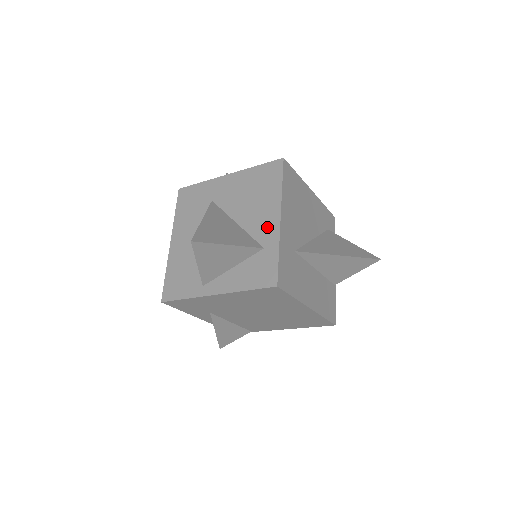
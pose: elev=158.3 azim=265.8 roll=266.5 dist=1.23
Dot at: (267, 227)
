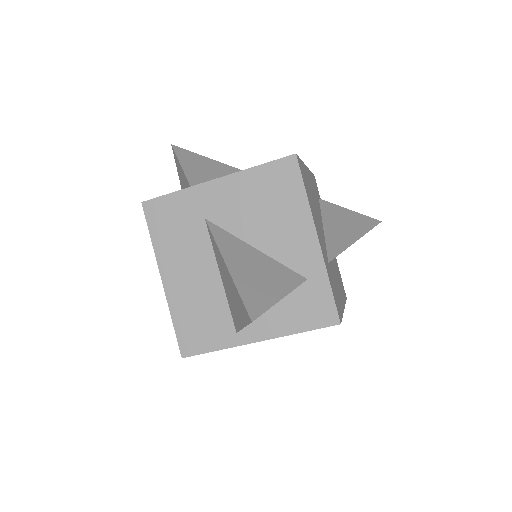
Dot at: (303, 252)
